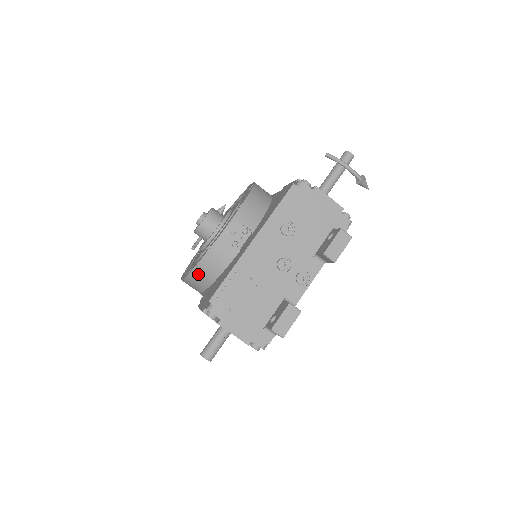
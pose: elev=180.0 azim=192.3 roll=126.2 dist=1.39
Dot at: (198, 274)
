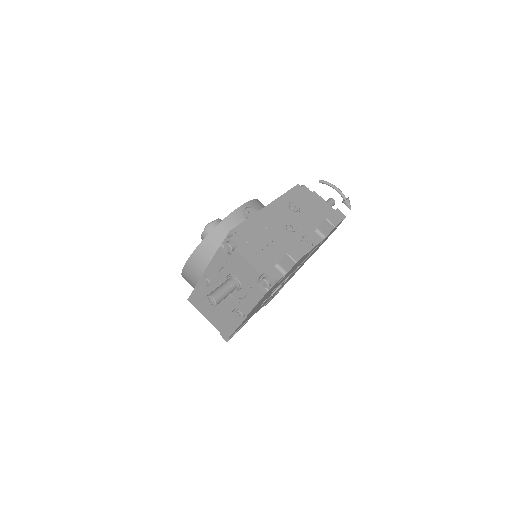
Dot at: (210, 242)
